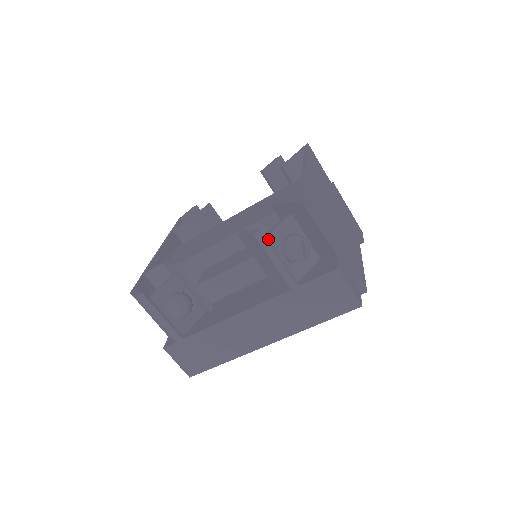
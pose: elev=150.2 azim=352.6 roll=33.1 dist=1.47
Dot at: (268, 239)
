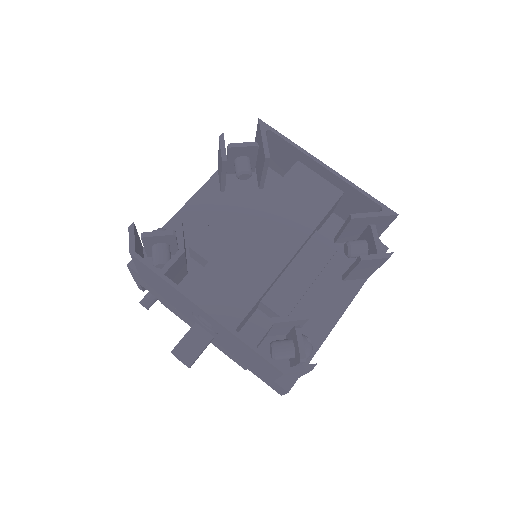
Dot at: occluded
